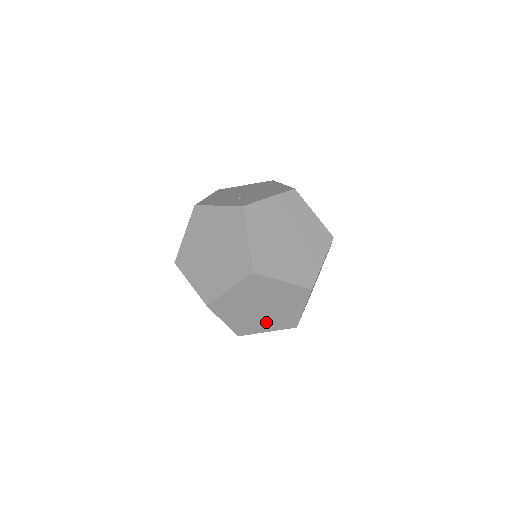
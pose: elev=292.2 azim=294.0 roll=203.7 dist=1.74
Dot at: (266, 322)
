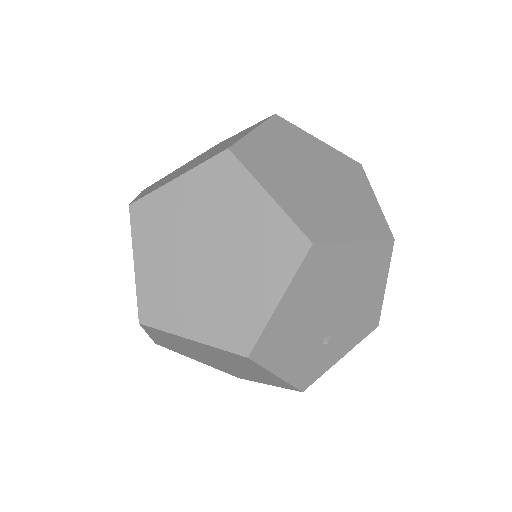
Dot at: (341, 215)
